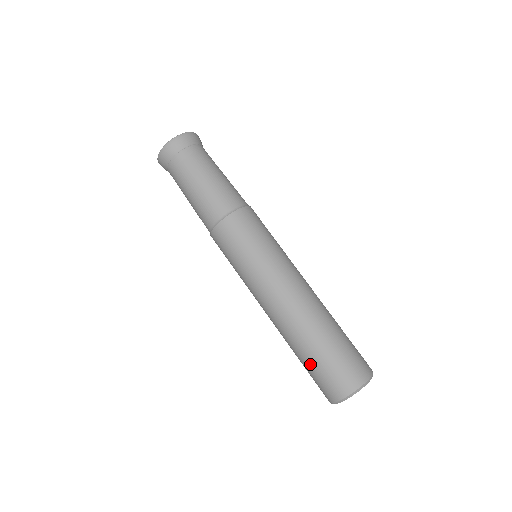
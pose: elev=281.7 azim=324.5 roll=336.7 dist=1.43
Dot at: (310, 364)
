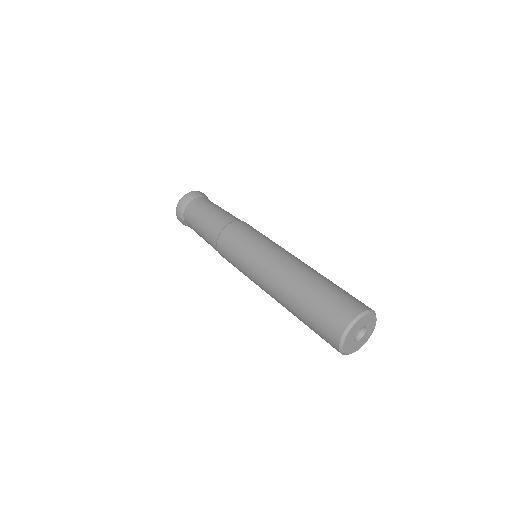
Dot at: (324, 293)
